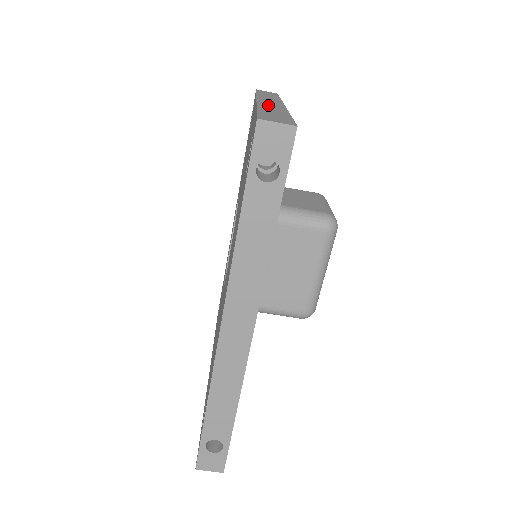
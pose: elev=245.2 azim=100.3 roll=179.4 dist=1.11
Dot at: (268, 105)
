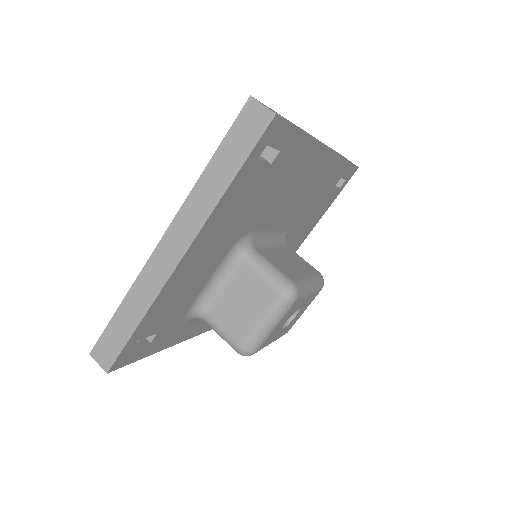
Dot at: occluded
